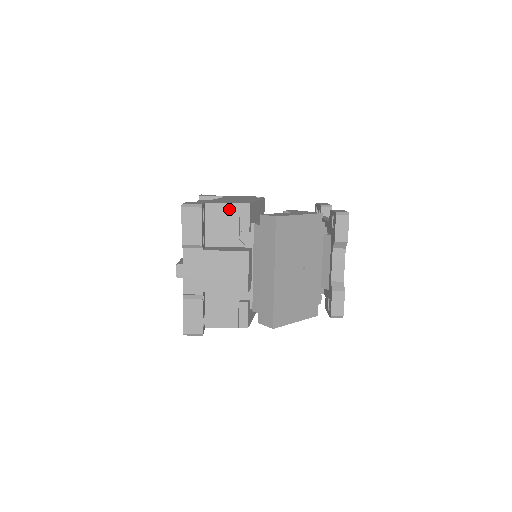
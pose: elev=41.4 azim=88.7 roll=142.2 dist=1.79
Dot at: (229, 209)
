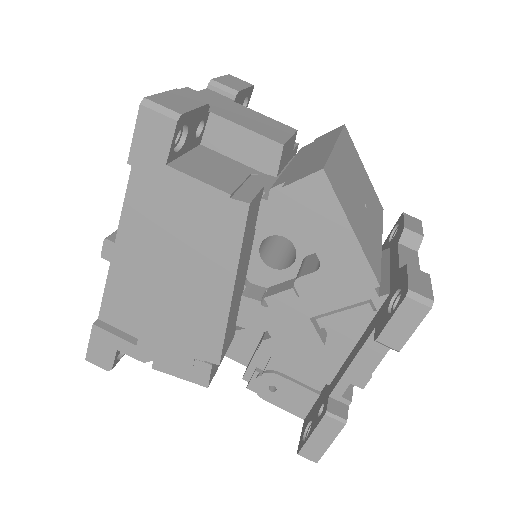
Dot at: occluded
